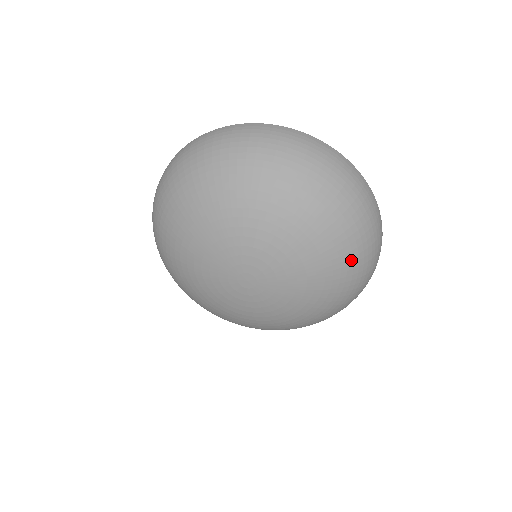
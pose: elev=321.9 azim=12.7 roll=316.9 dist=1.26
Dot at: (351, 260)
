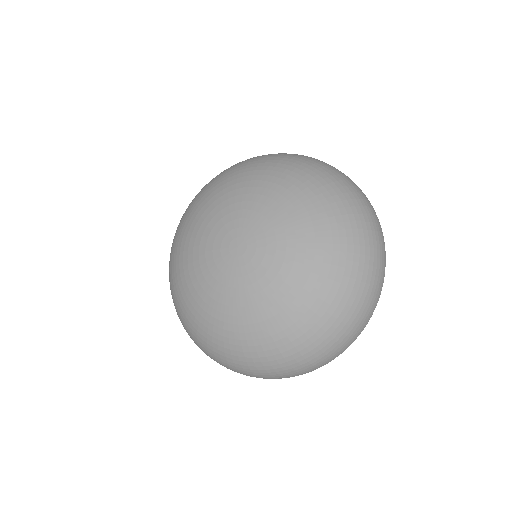
Dot at: (280, 165)
